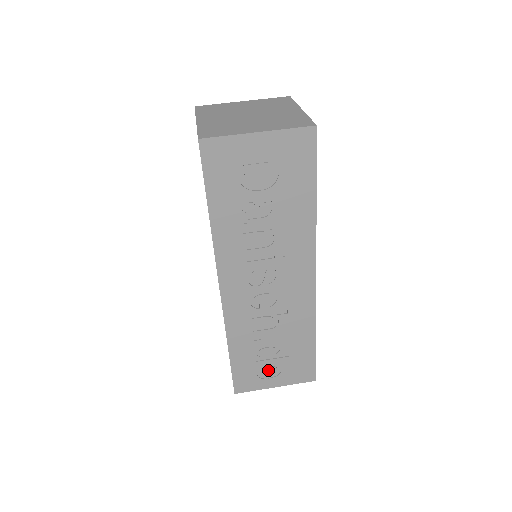
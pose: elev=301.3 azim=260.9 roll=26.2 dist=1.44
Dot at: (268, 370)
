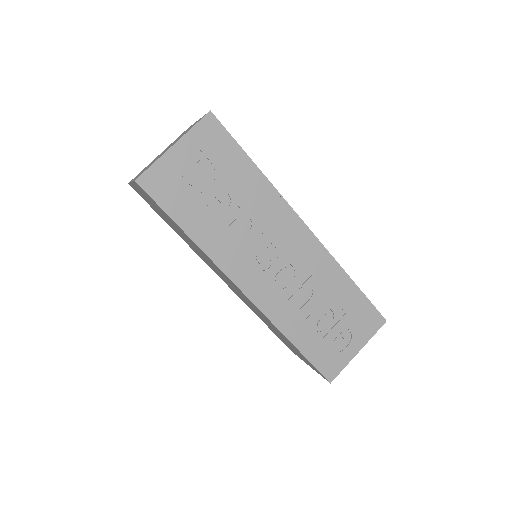
Dot at: (339, 340)
